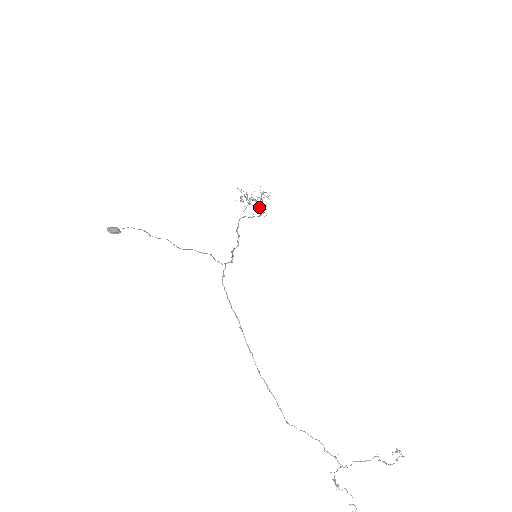
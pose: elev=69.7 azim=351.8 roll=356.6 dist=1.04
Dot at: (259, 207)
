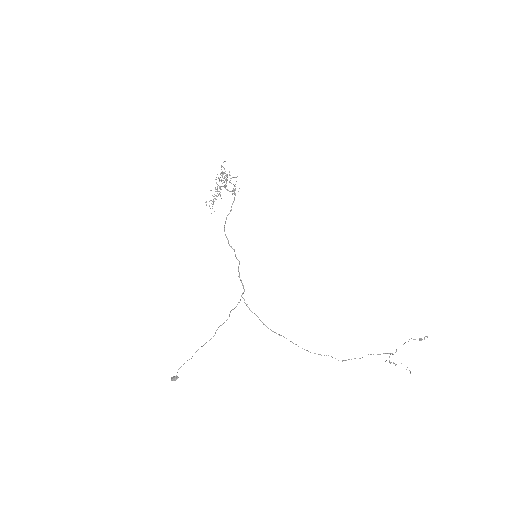
Dot at: occluded
